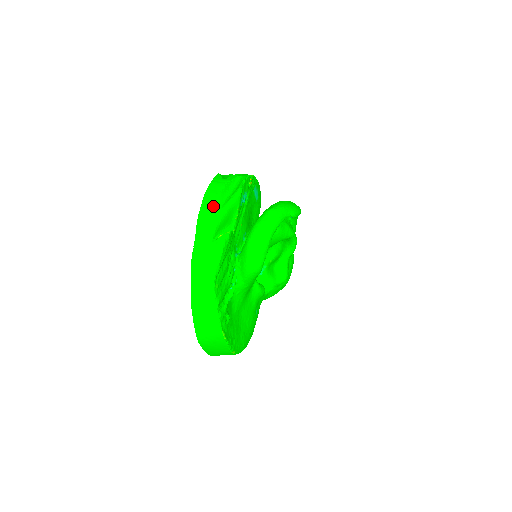
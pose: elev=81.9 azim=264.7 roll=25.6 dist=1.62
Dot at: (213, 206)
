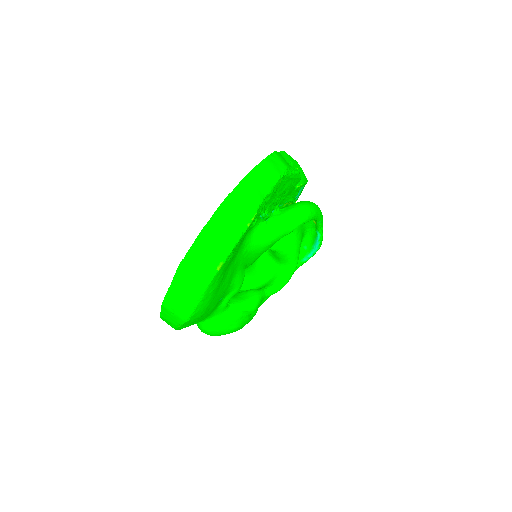
Dot at: occluded
